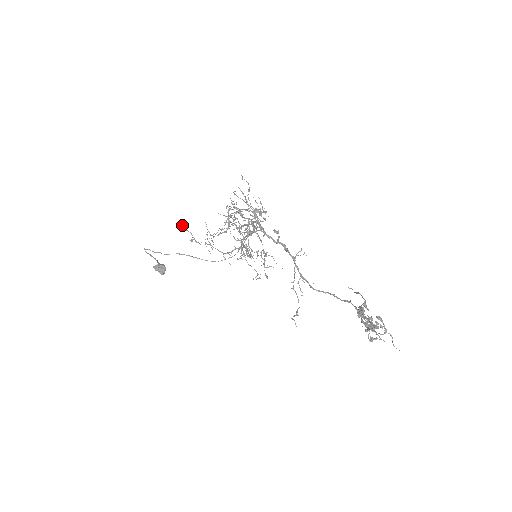
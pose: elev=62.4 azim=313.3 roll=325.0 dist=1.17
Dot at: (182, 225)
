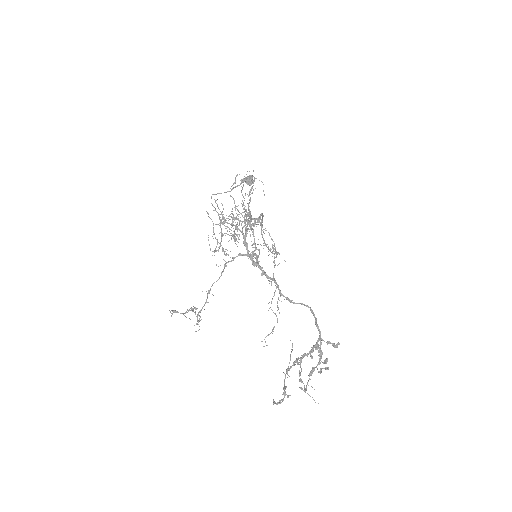
Dot at: occluded
